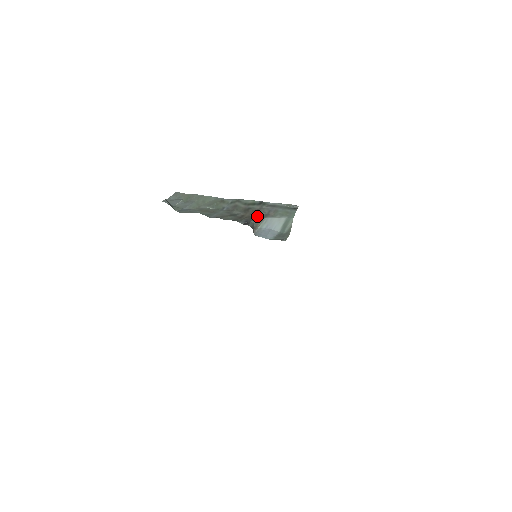
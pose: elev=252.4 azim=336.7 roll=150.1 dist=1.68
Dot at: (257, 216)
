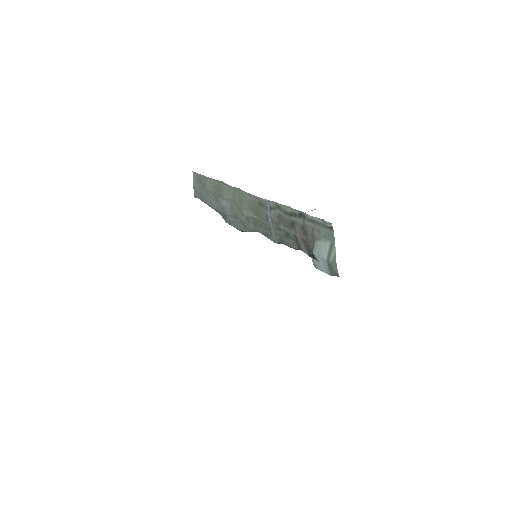
Dot at: (309, 239)
